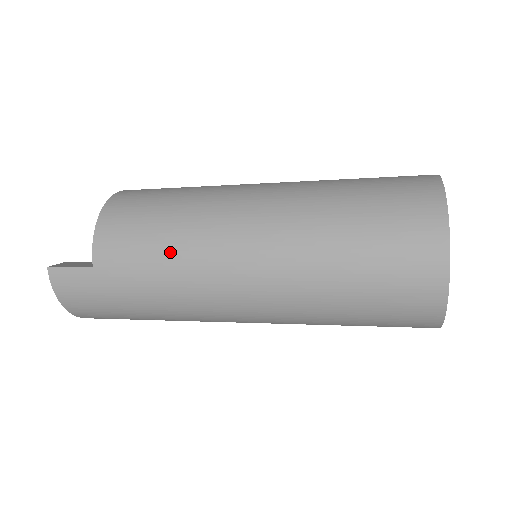
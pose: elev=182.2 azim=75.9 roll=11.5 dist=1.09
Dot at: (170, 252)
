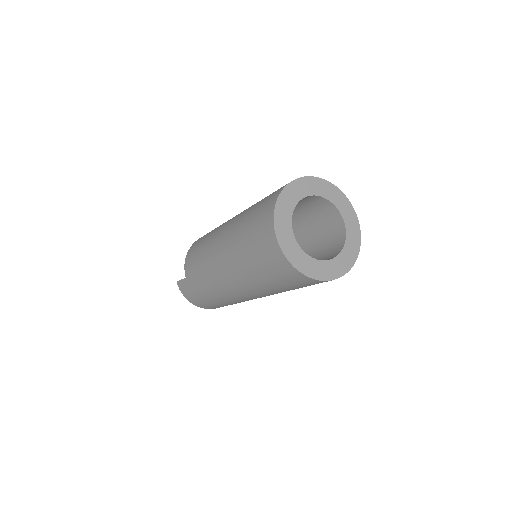
Dot at: (201, 262)
